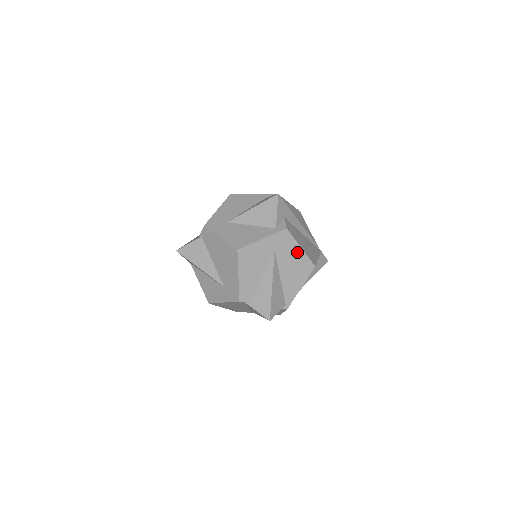
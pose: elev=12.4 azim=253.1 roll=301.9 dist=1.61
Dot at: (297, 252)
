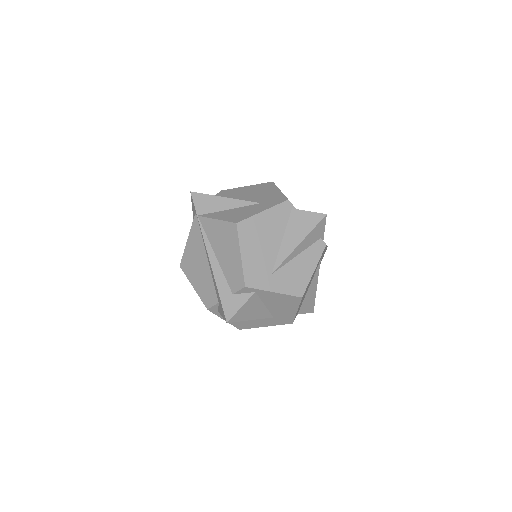
Dot at: occluded
